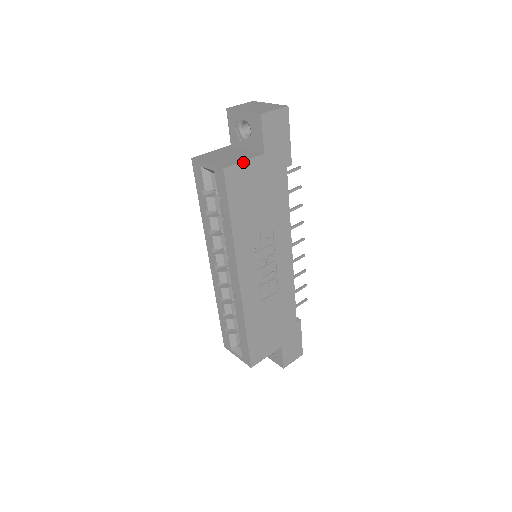
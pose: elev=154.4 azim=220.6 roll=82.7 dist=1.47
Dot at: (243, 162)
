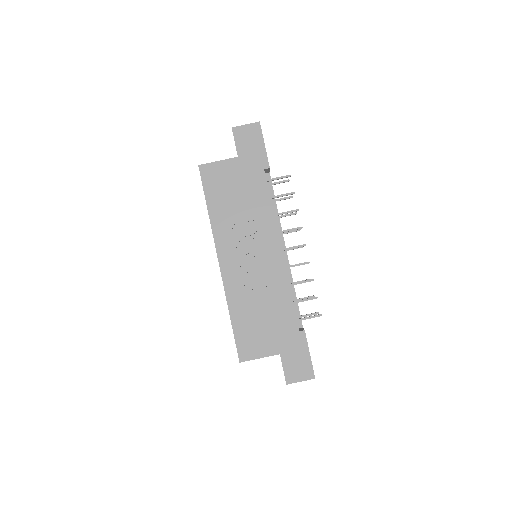
Dot at: (217, 162)
